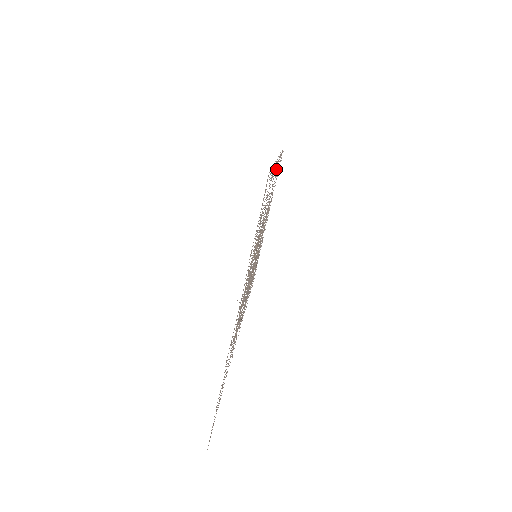
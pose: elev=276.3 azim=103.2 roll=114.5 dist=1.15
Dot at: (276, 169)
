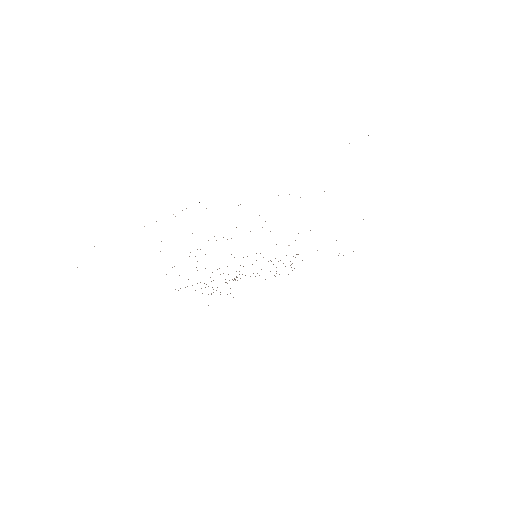
Dot at: occluded
